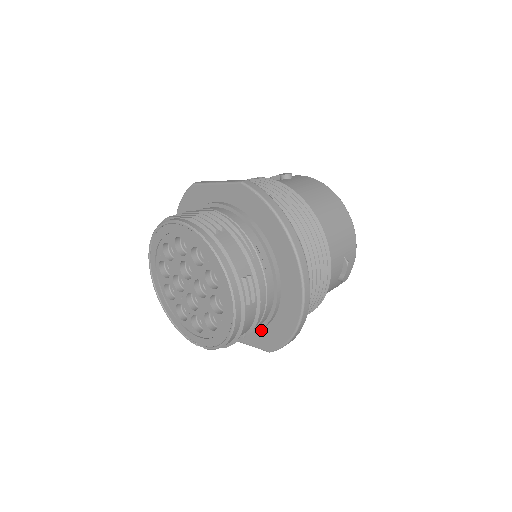
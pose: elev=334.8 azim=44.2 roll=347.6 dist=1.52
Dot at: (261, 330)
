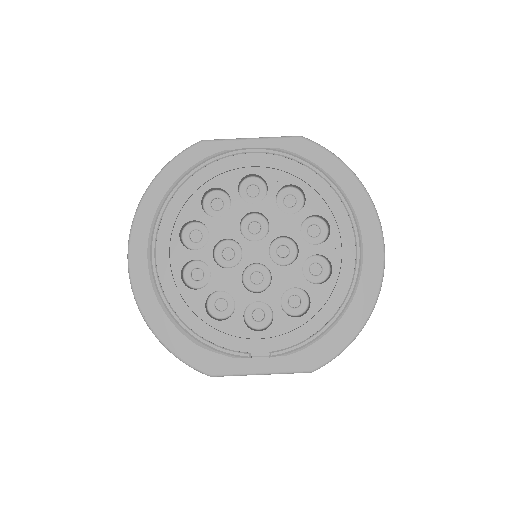
Dot at: occluded
